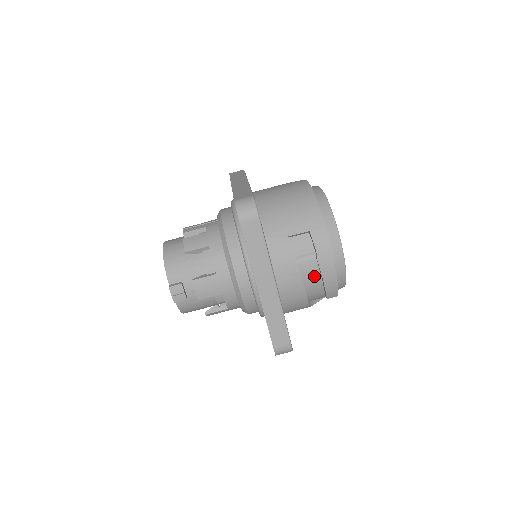
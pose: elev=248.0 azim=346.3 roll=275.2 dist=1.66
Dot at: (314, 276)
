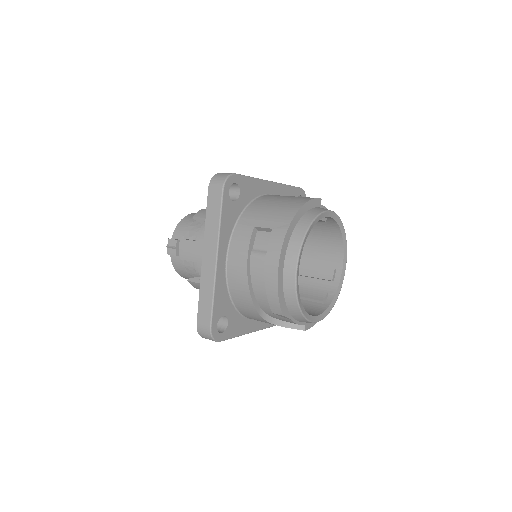
Dot at: (261, 277)
